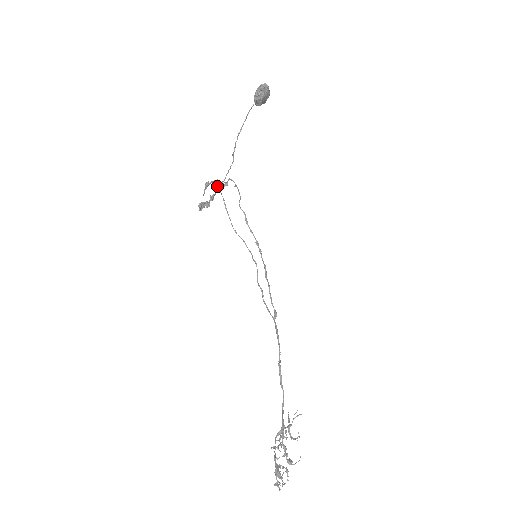
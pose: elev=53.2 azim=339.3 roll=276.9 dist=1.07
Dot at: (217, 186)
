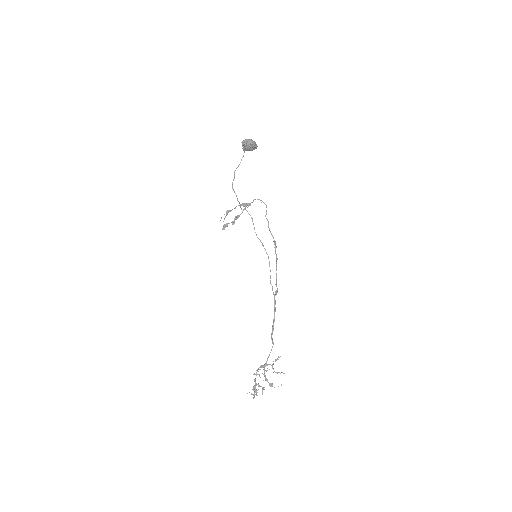
Dot at: (245, 207)
